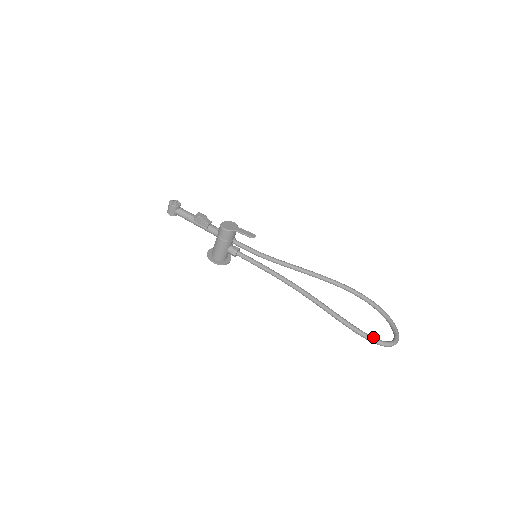
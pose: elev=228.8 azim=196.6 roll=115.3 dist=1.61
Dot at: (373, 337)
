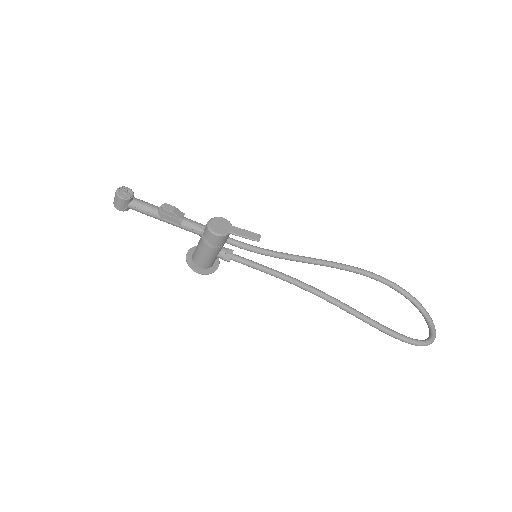
Dot at: (413, 339)
